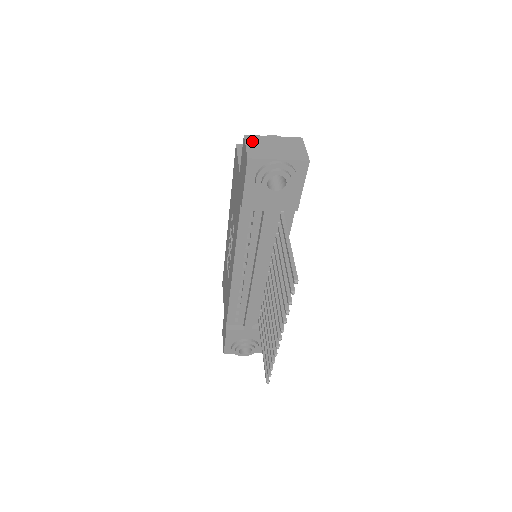
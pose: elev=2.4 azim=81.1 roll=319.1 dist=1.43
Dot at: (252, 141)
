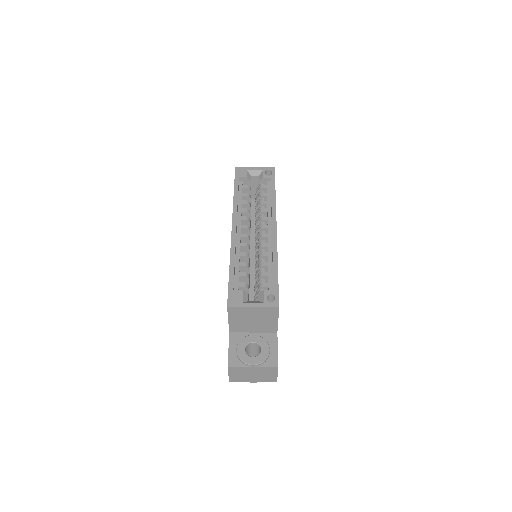
Dot at: (234, 371)
